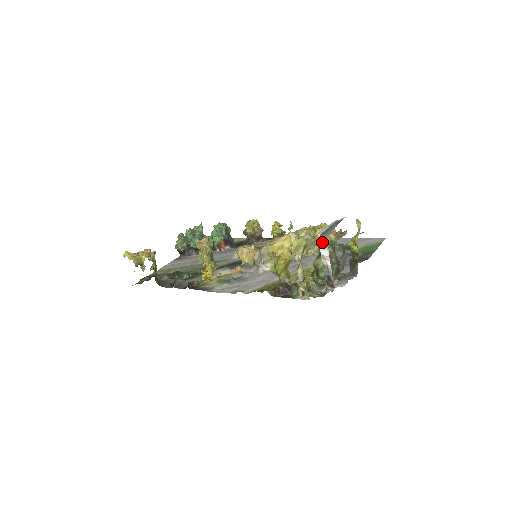
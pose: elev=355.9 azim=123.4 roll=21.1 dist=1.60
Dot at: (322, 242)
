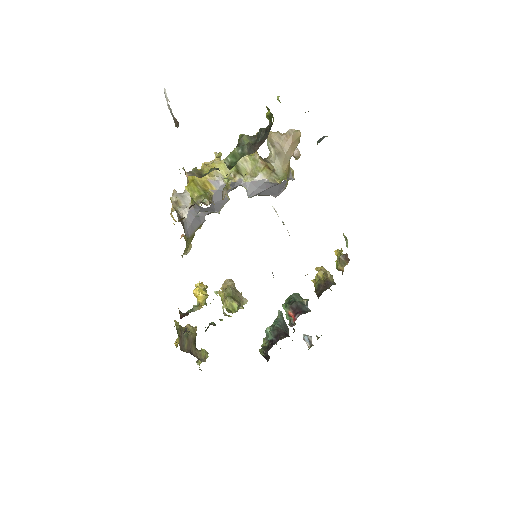
Dot at: (167, 98)
